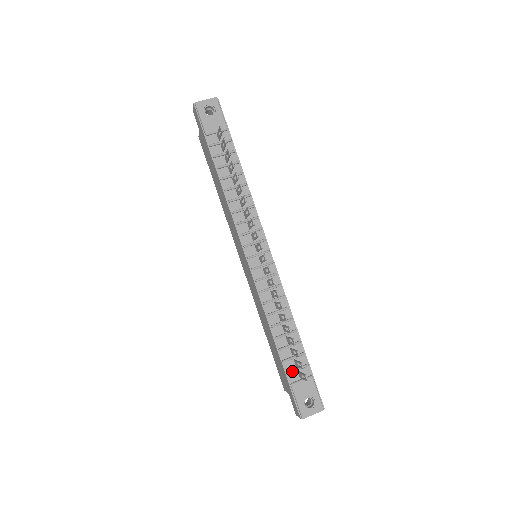
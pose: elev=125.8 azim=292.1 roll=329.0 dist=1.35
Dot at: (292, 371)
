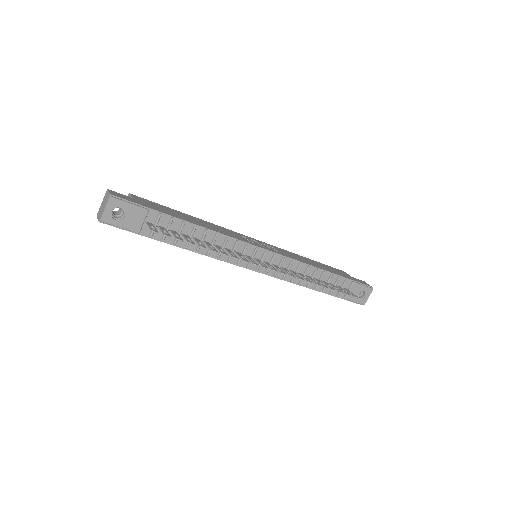
Dot at: (340, 293)
